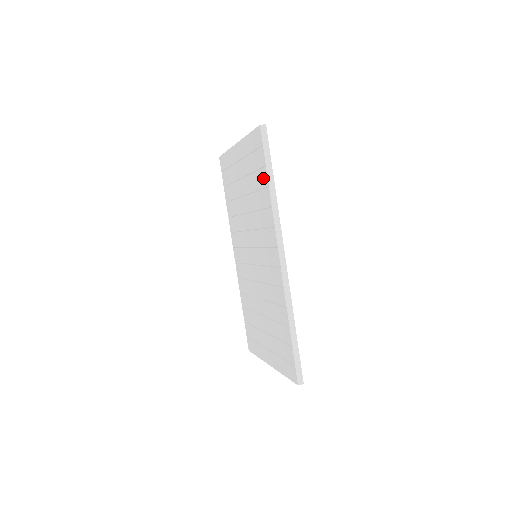
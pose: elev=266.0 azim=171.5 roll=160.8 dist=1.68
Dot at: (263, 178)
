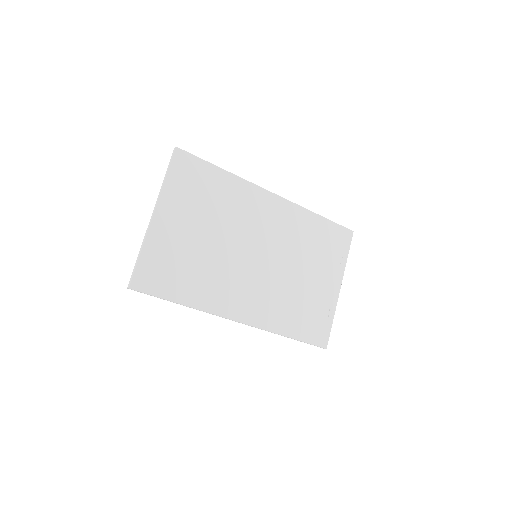
Dot at: occluded
